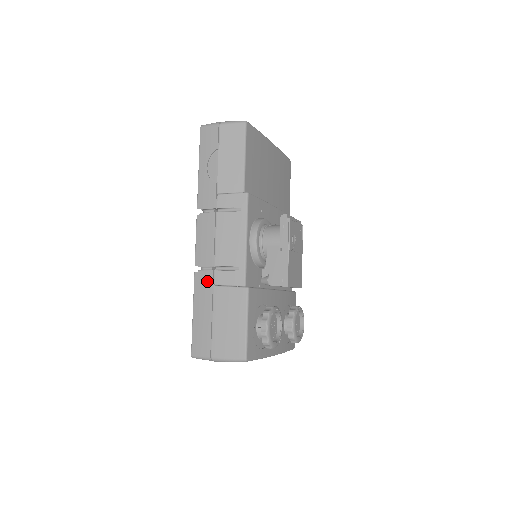
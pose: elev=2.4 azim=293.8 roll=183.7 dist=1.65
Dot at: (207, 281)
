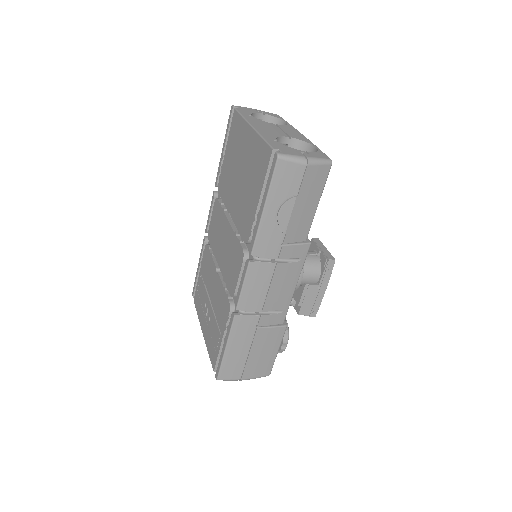
Dot at: (250, 324)
